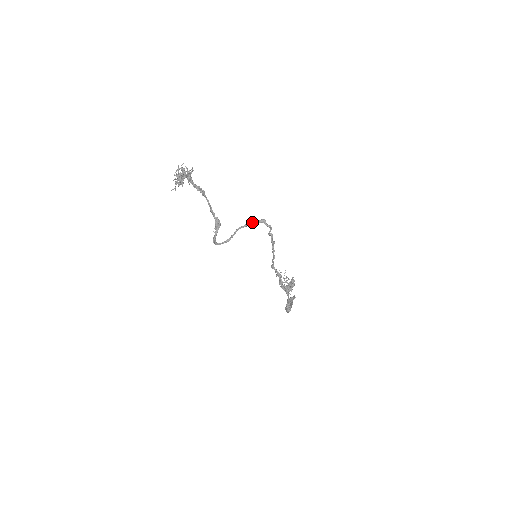
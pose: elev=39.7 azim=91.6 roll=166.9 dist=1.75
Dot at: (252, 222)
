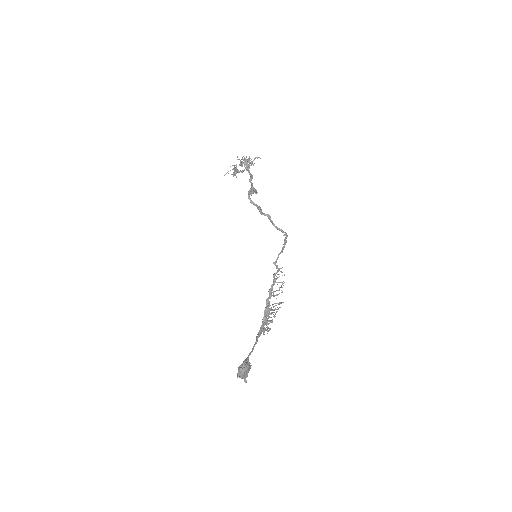
Dot at: occluded
